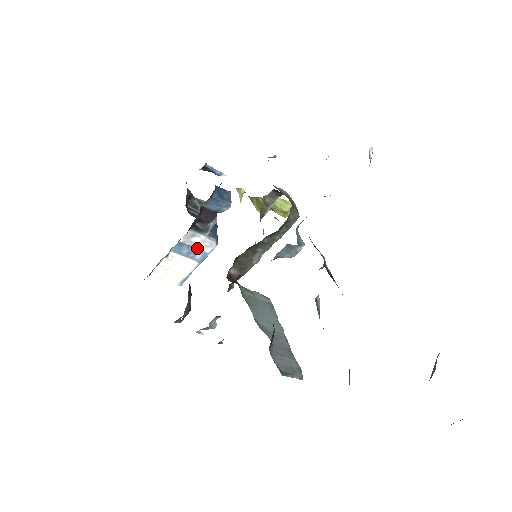
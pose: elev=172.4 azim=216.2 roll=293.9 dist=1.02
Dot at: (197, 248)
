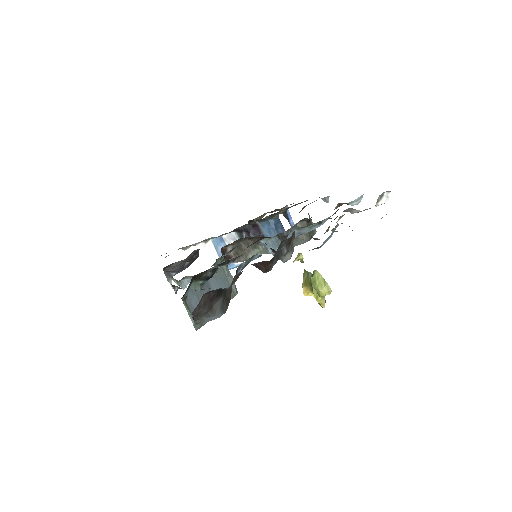
Dot at: occluded
